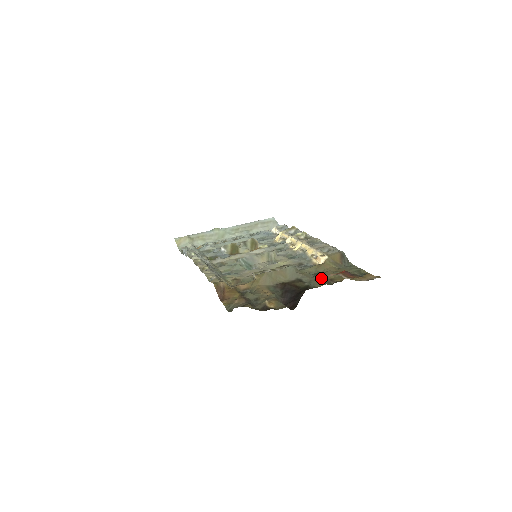
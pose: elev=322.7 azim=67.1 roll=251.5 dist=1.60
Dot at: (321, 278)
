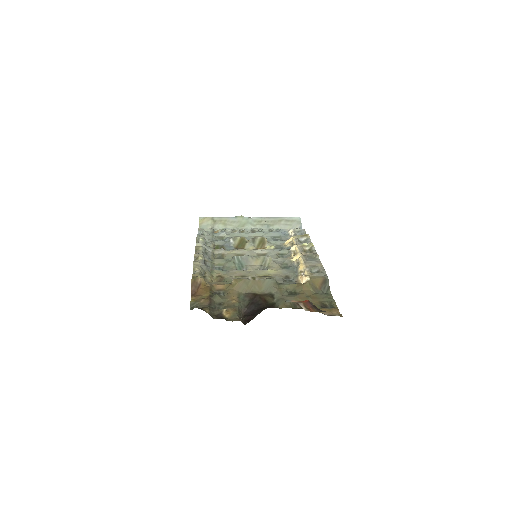
Dot at: (291, 299)
